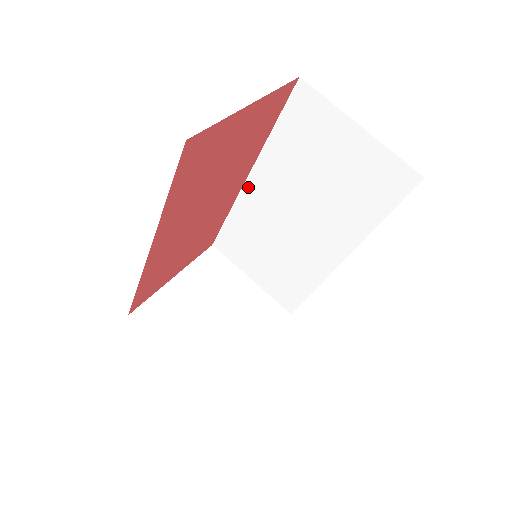
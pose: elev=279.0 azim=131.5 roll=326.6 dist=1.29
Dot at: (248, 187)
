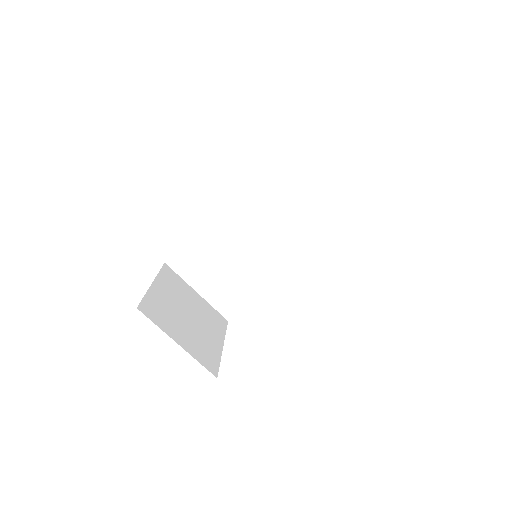
Dot at: (223, 212)
